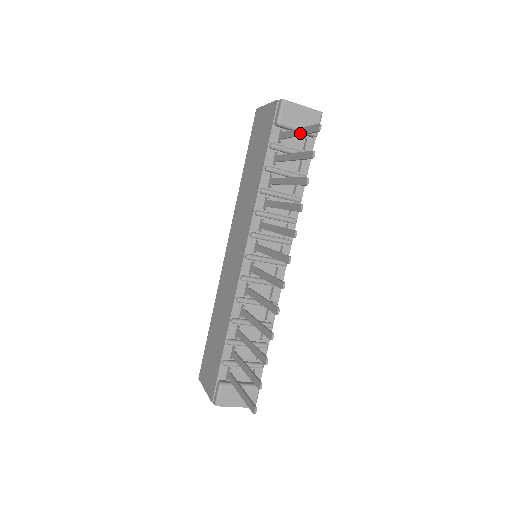
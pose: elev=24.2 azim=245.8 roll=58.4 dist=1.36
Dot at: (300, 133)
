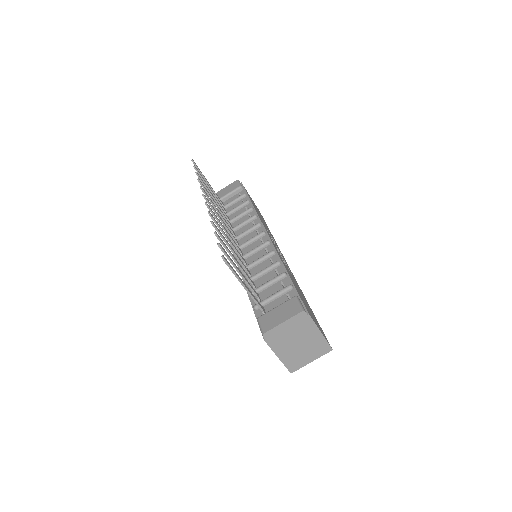
Dot at: (205, 180)
